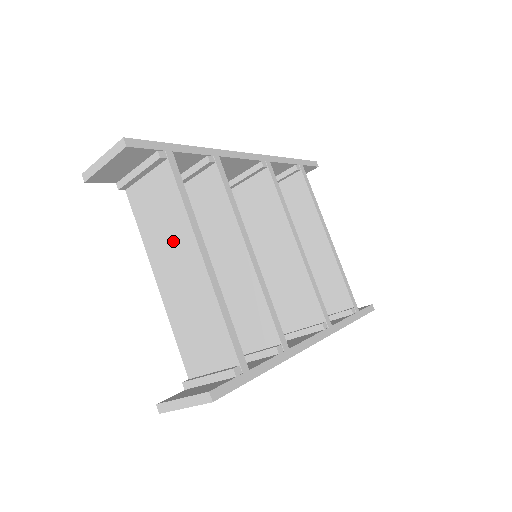
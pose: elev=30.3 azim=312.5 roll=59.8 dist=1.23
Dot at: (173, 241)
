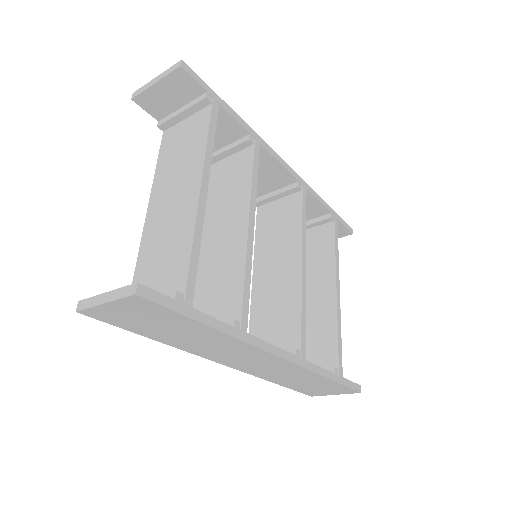
Dot at: (181, 172)
